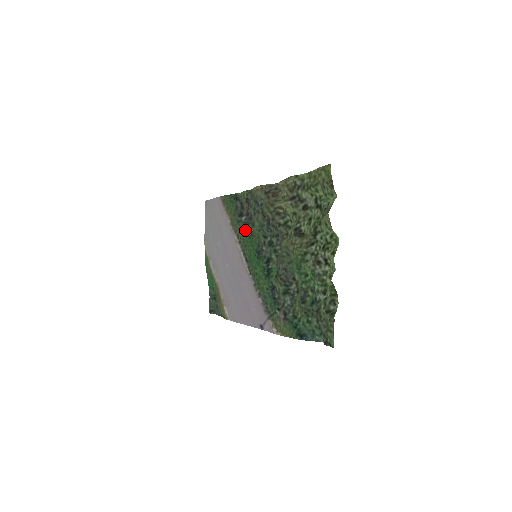
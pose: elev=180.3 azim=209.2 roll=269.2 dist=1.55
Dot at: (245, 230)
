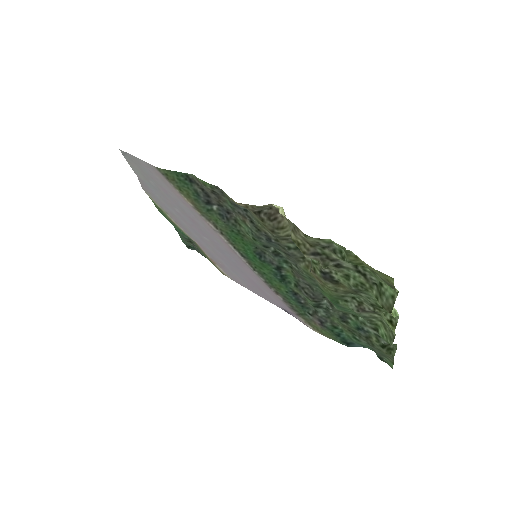
Dot at: (225, 224)
